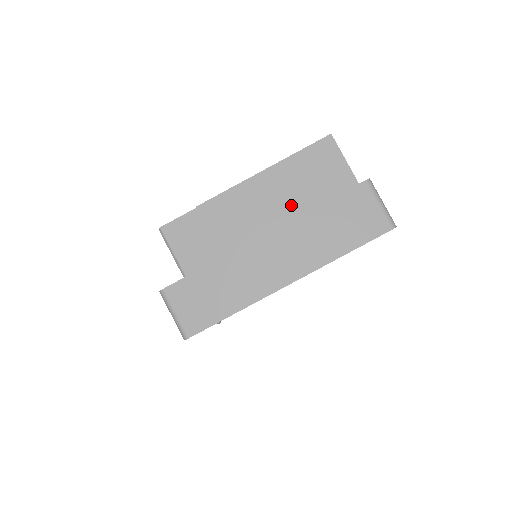
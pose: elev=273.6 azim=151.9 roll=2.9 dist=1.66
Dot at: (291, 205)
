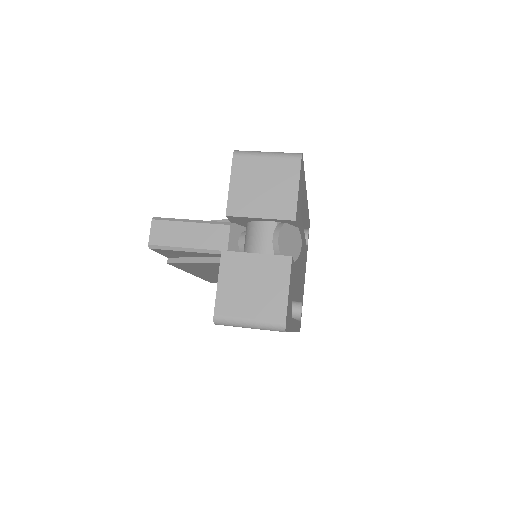
Dot at: occluded
